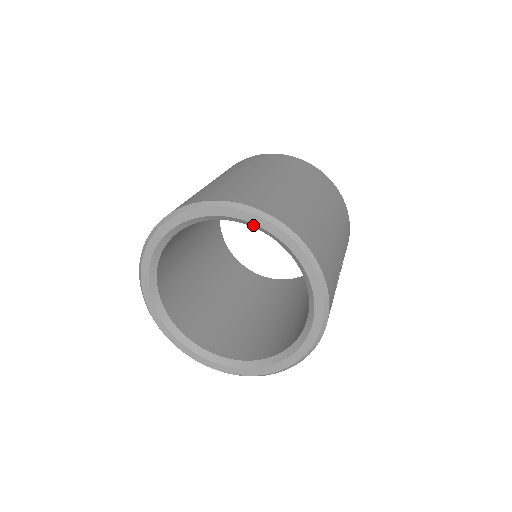
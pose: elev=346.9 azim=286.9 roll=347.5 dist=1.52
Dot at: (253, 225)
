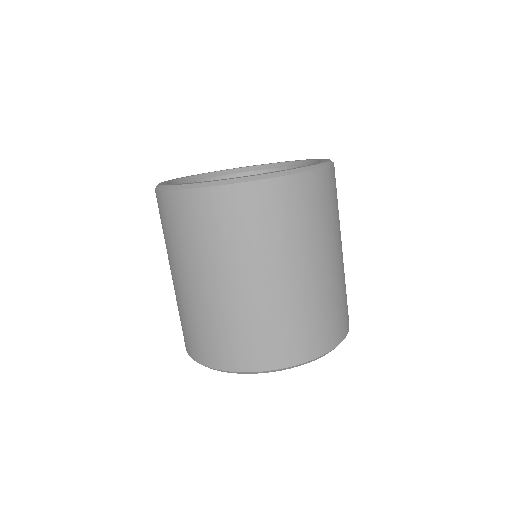
Dot at: occluded
